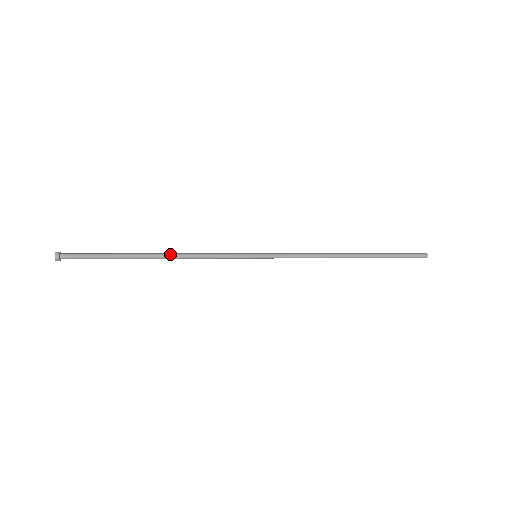
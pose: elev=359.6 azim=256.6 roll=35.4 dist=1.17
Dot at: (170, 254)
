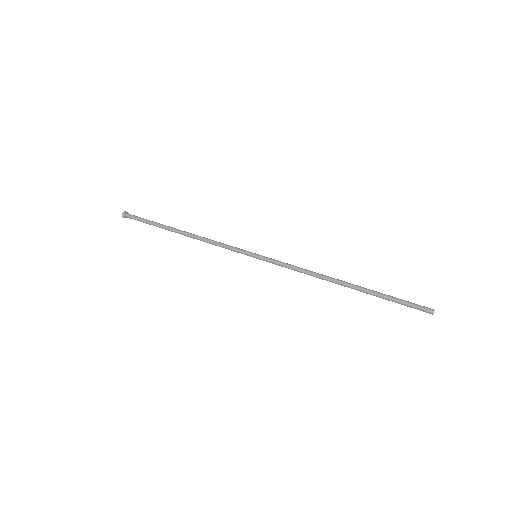
Dot at: (191, 236)
